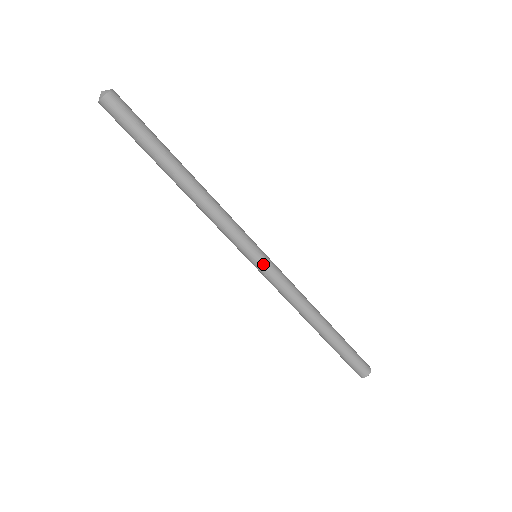
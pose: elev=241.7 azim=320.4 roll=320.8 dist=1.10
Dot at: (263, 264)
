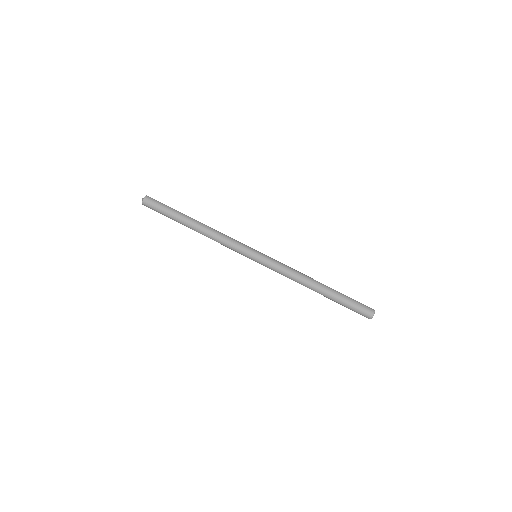
Dot at: (261, 258)
